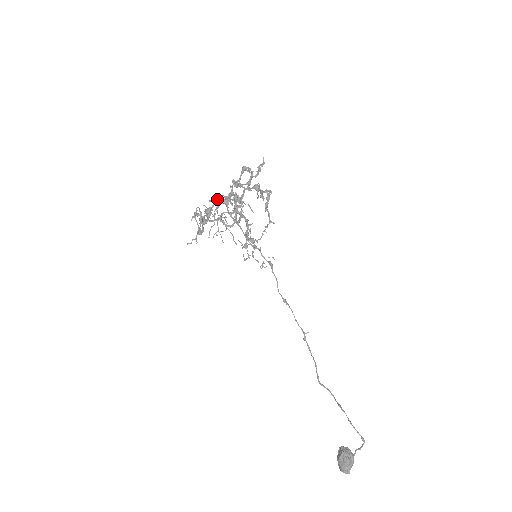
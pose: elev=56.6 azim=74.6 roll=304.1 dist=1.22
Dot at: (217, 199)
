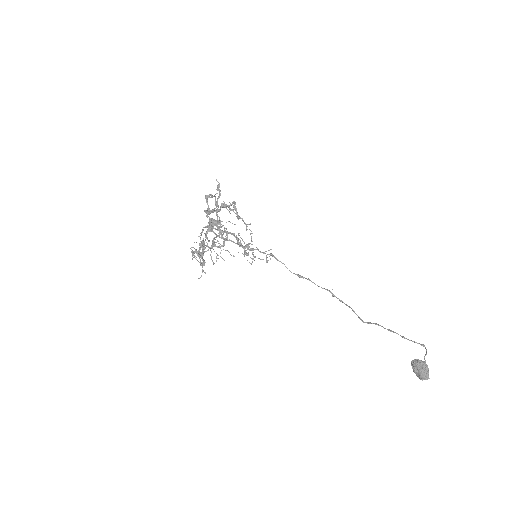
Dot at: occluded
